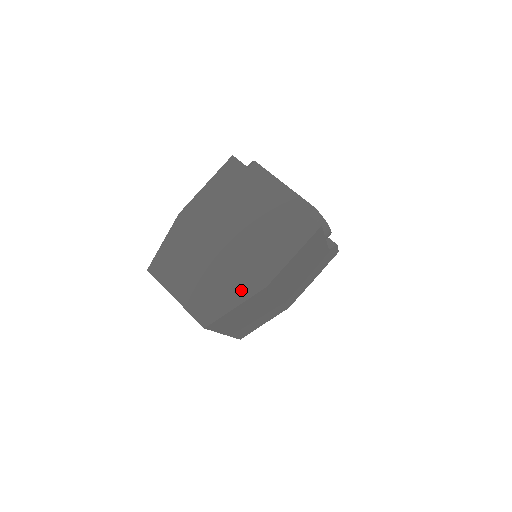
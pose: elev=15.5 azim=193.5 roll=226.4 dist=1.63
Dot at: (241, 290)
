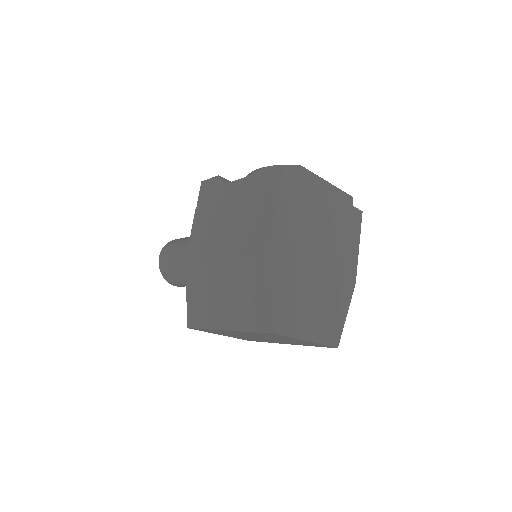
Dot at: (344, 297)
